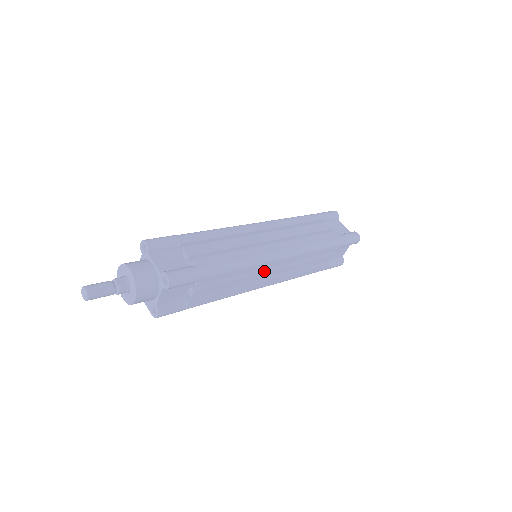
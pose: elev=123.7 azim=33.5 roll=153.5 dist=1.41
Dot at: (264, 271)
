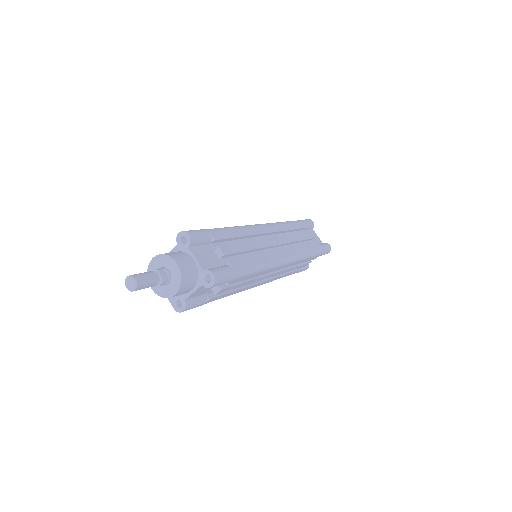
Dot at: (267, 274)
